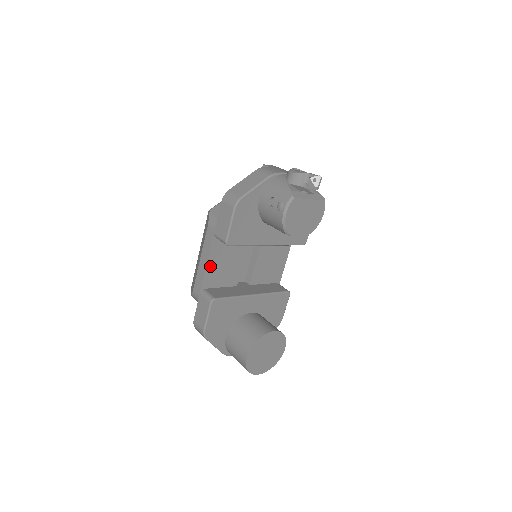
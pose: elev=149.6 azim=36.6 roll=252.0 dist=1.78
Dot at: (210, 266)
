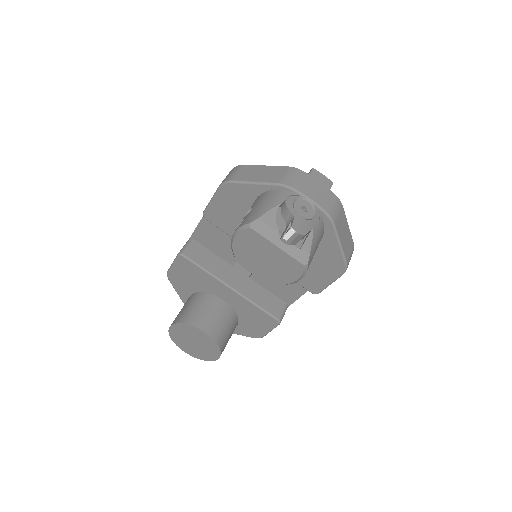
Dot at: (205, 224)
